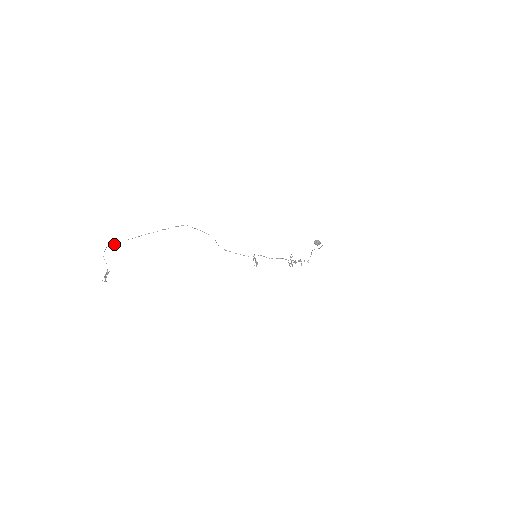
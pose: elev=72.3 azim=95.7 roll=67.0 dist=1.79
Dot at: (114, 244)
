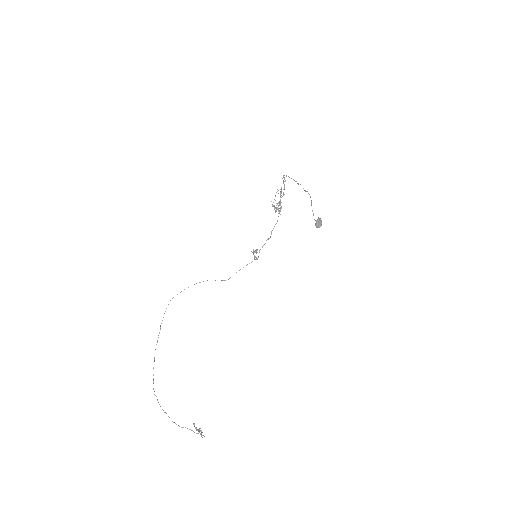
Dot at: occluded
